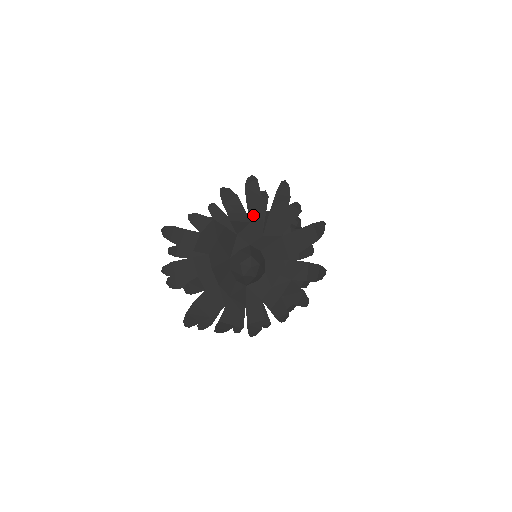
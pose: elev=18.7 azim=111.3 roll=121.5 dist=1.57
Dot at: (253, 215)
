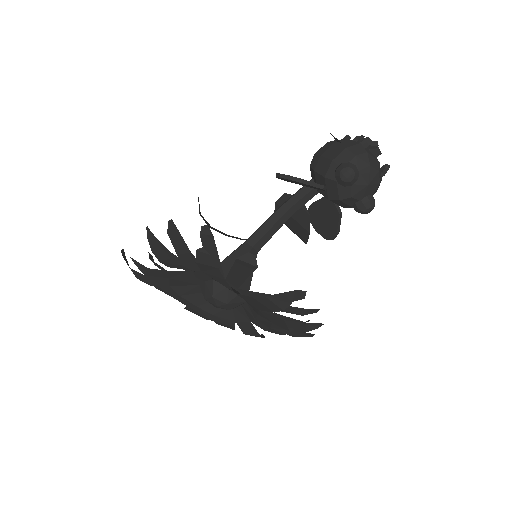
Dot at: (192, 265)
